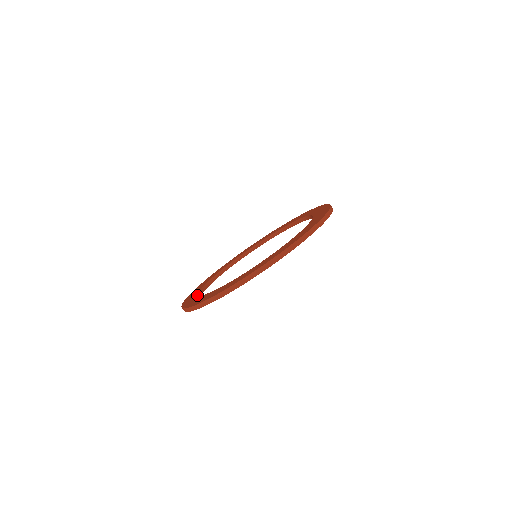
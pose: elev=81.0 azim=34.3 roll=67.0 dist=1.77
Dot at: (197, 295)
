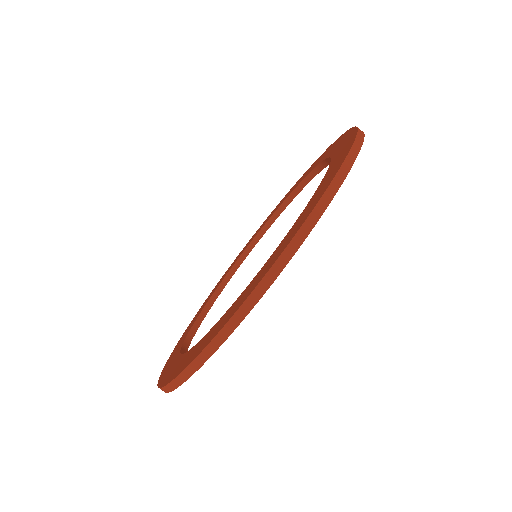
Dot at: (180, 355)
